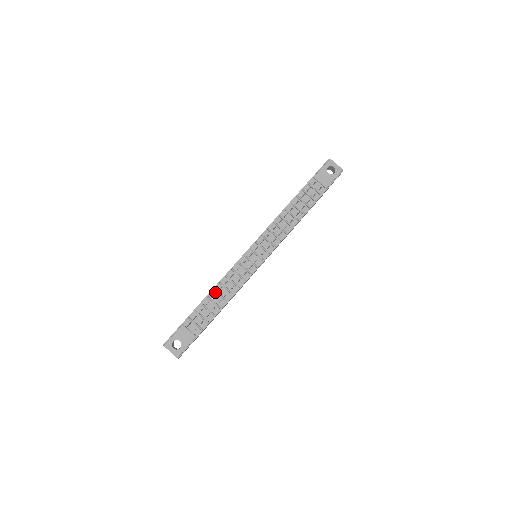
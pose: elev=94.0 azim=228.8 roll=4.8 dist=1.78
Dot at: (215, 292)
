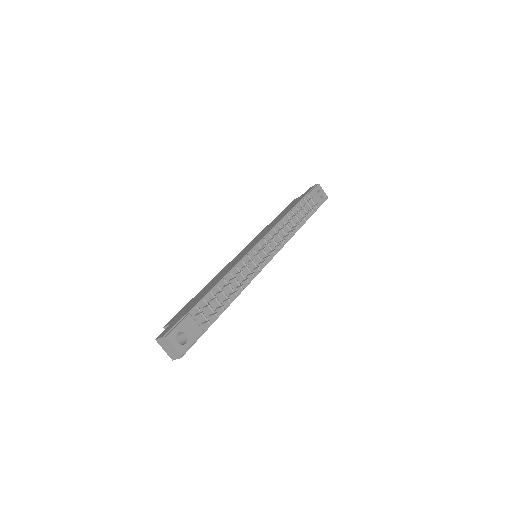
Dot at: (225, 282)
